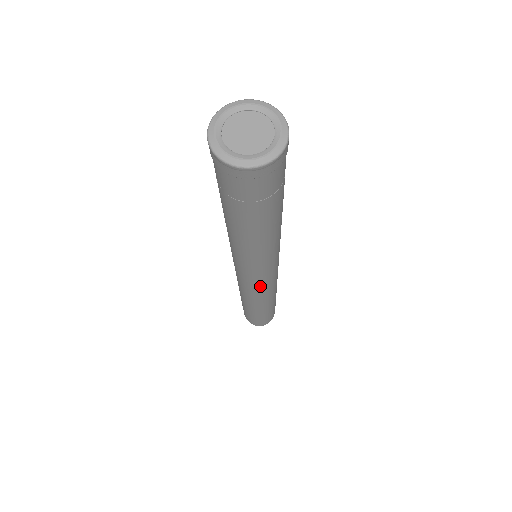
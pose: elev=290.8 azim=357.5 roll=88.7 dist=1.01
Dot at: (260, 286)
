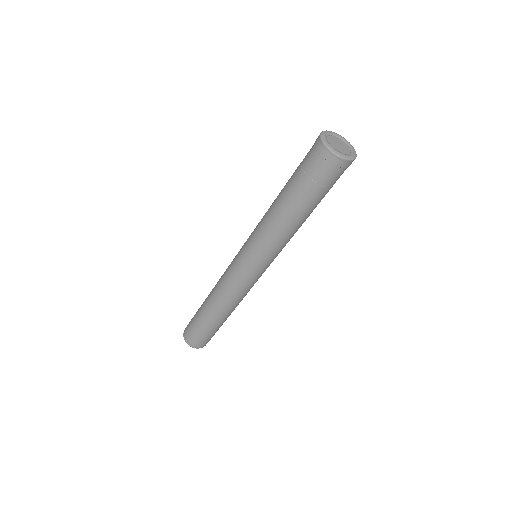
Dot at: occluded
